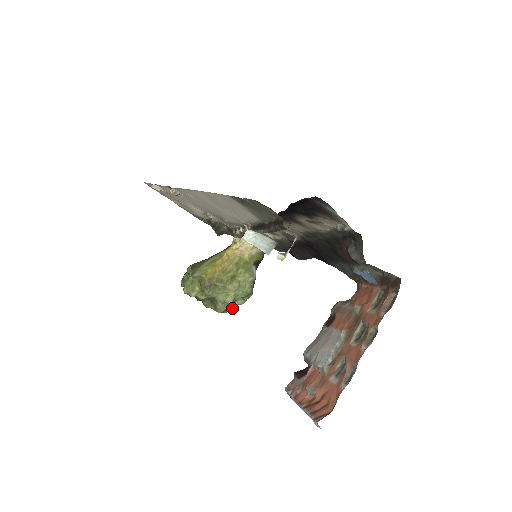
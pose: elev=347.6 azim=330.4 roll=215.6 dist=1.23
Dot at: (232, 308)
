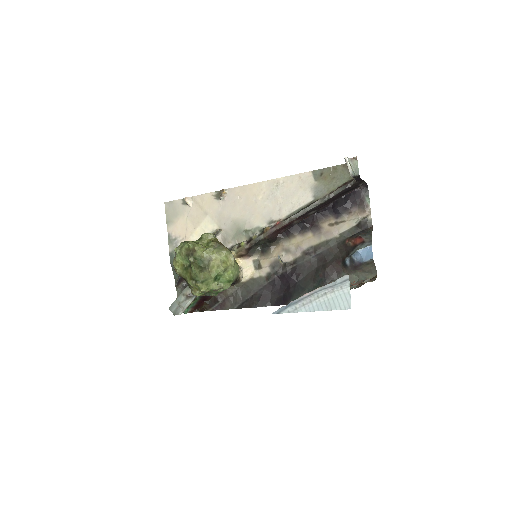
Dot at: (206, 287)
